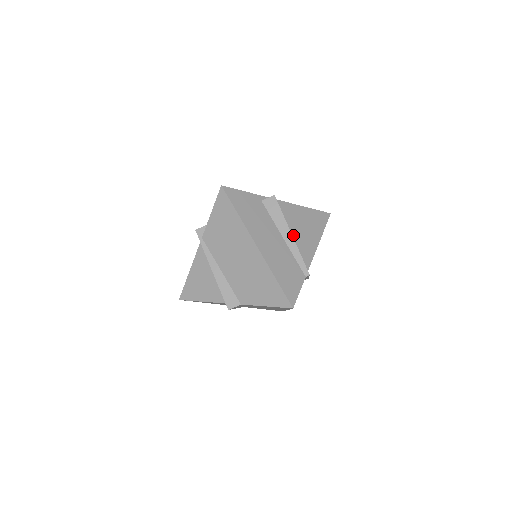
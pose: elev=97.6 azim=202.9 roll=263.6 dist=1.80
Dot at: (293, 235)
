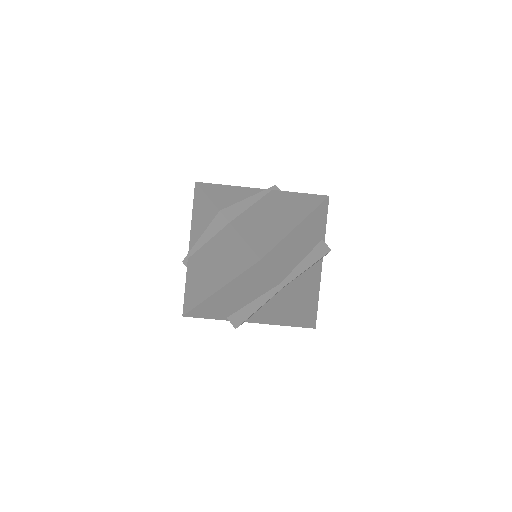
Dot at: (304, 273)
